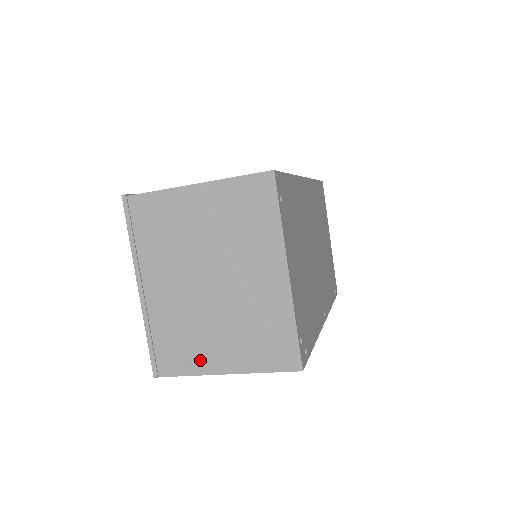
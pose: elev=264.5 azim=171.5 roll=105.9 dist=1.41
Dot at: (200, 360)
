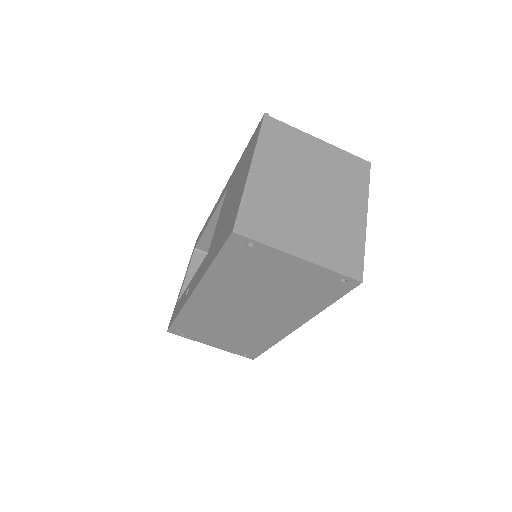
Dot at: (282, 238)
